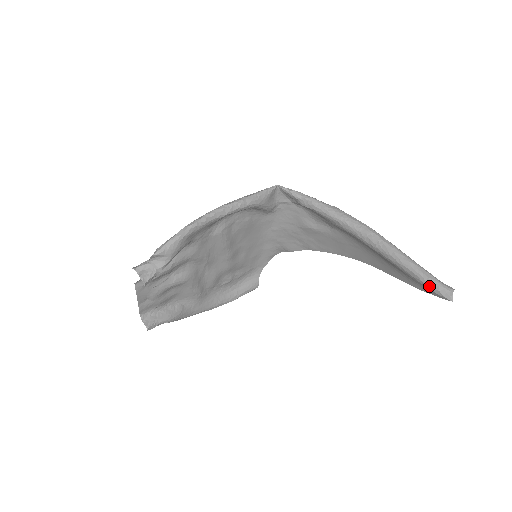
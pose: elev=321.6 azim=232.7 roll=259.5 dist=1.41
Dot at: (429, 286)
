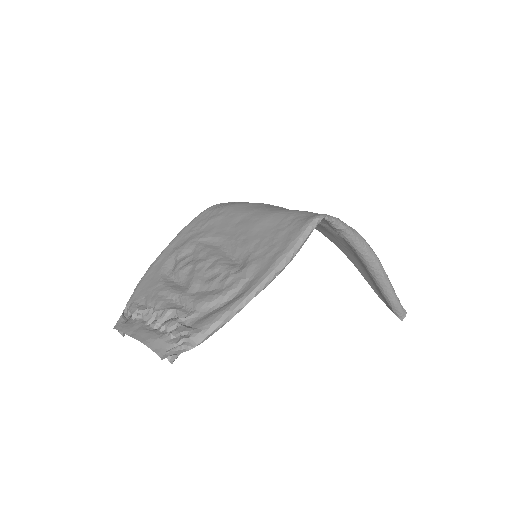
Dot at: (394, 311)
